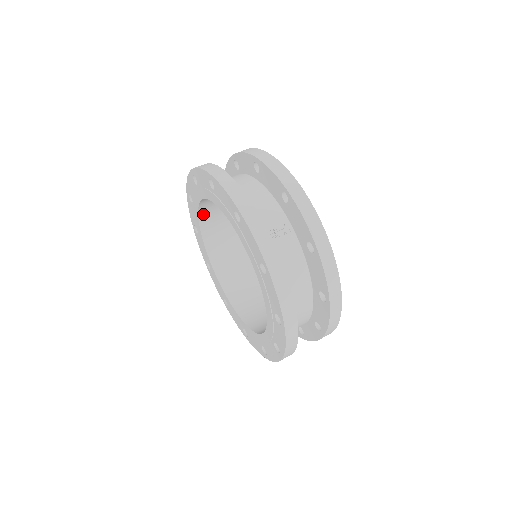
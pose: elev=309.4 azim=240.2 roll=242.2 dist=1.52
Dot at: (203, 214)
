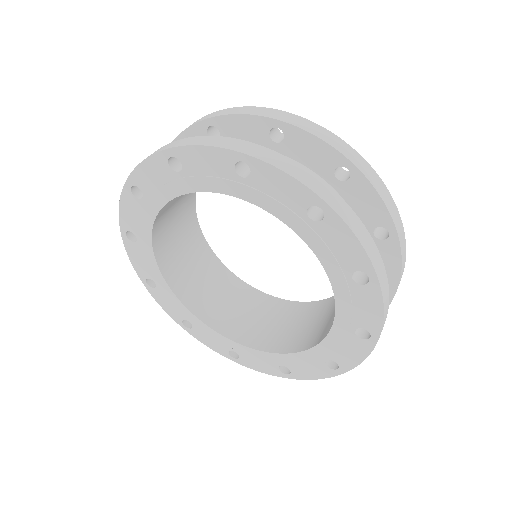
Dot at: (175, 285)
